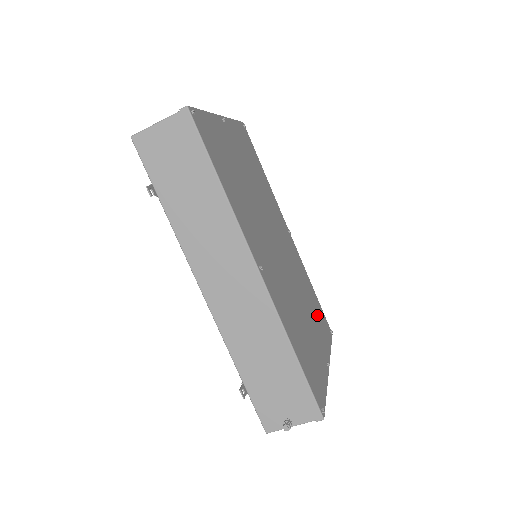
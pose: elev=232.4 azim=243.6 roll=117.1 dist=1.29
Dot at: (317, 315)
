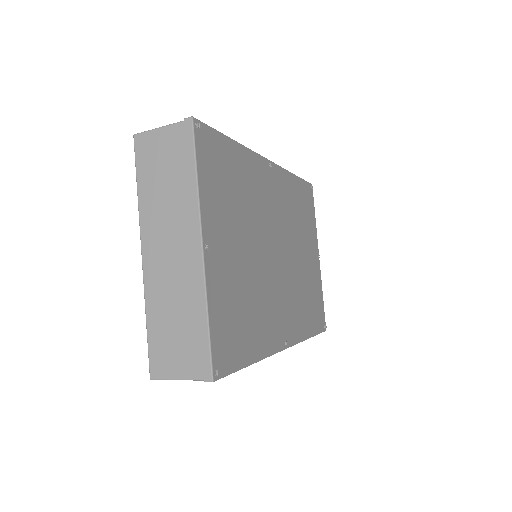
Dot at: (304, 213)
